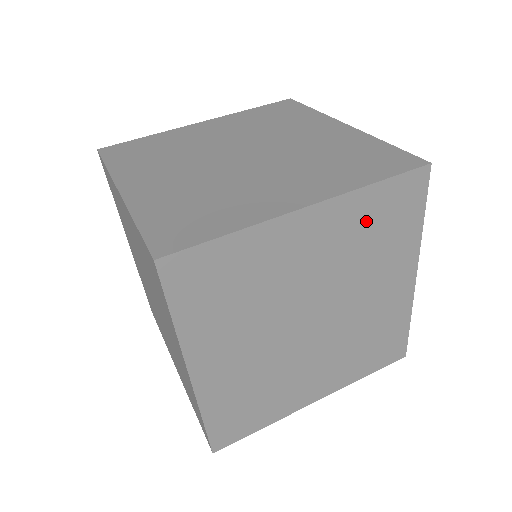
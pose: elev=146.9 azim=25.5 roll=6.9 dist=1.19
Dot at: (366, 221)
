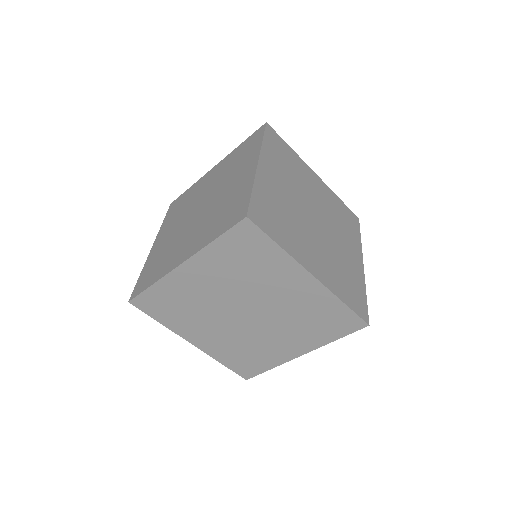
Dot at: (229, 259)
